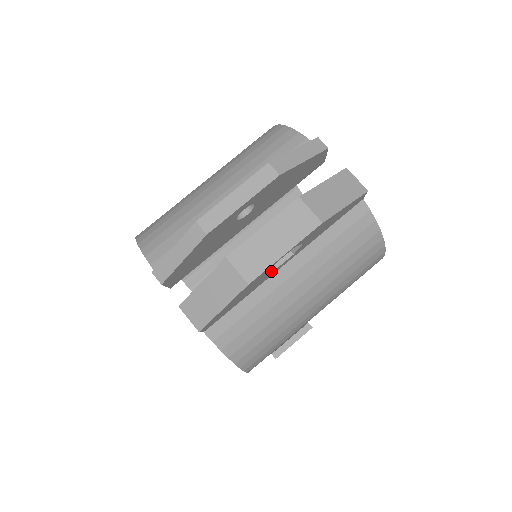
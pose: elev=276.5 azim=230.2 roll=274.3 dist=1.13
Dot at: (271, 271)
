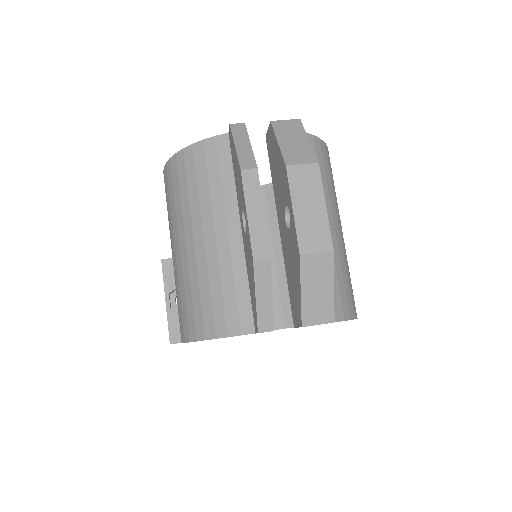
Dot at: occluded
